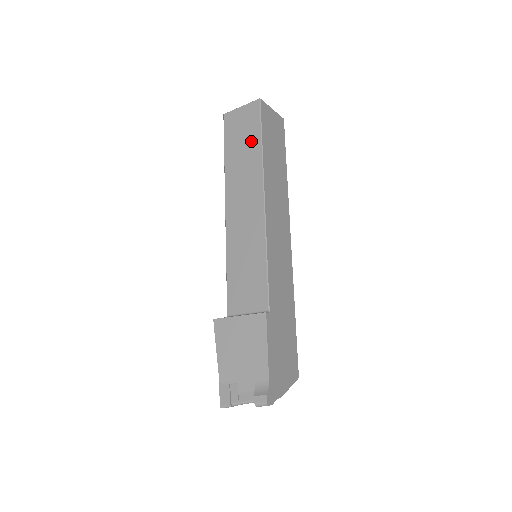
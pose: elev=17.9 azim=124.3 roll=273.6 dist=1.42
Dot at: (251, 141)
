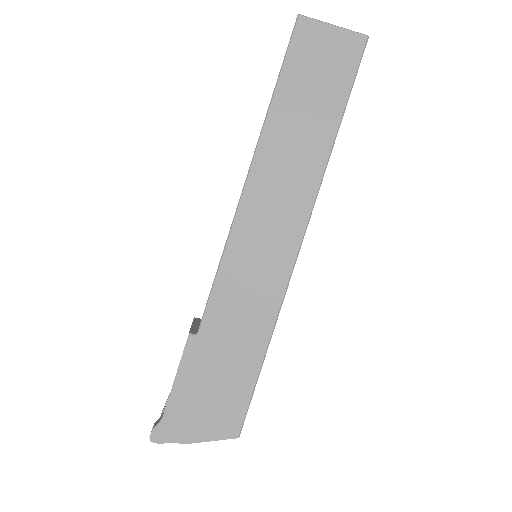
Dot at: occluded
